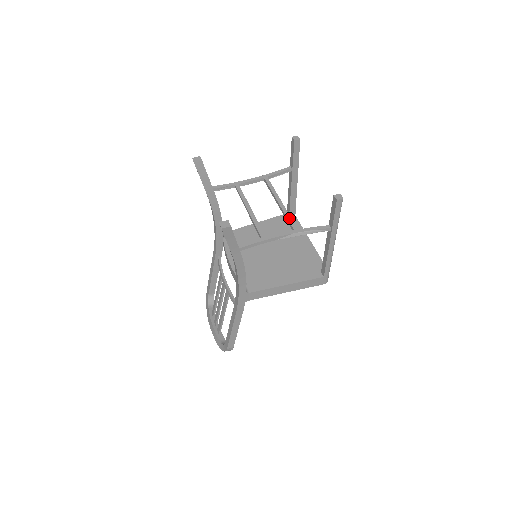
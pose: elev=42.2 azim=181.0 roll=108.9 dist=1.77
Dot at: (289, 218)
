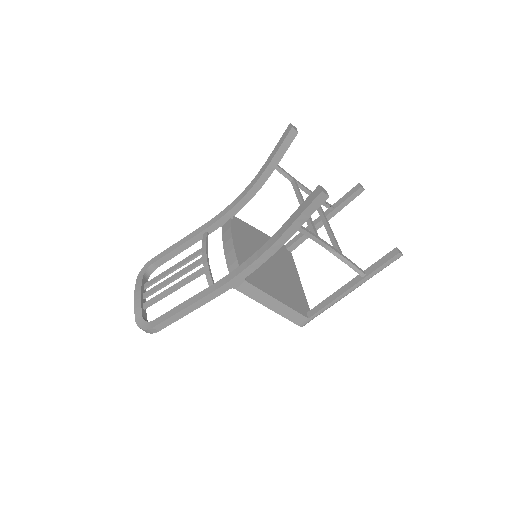
Dot at: (336, 240)
